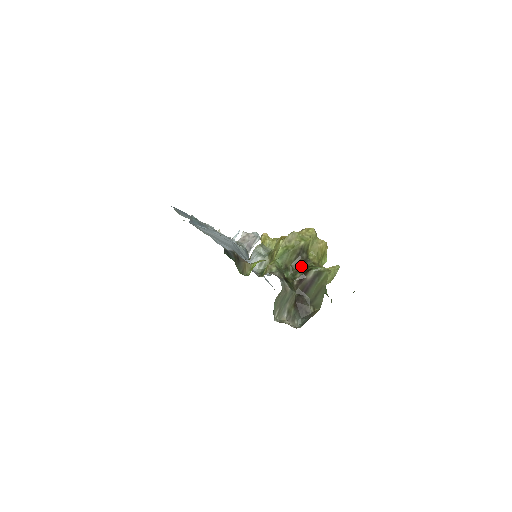
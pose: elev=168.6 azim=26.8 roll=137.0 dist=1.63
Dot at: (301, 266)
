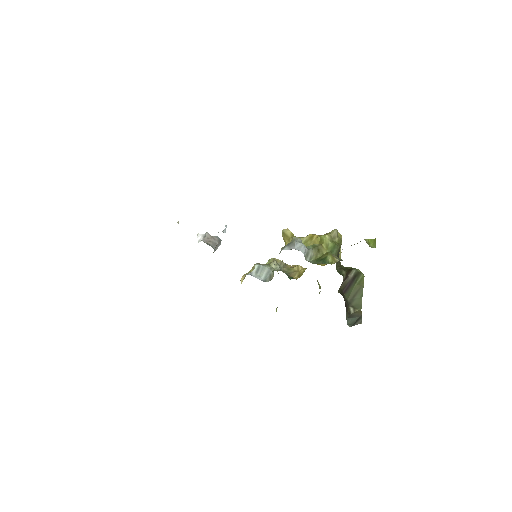
Dot at: occluded
